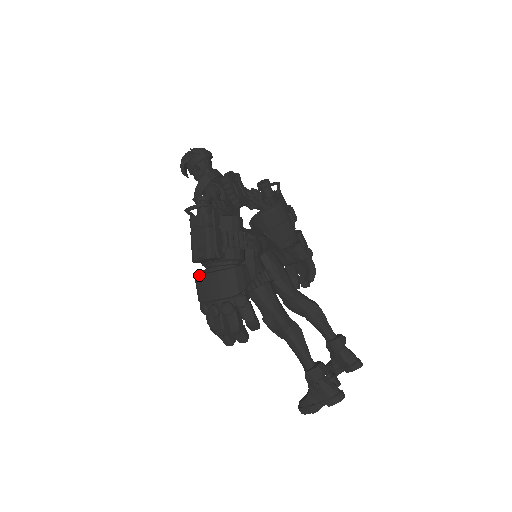
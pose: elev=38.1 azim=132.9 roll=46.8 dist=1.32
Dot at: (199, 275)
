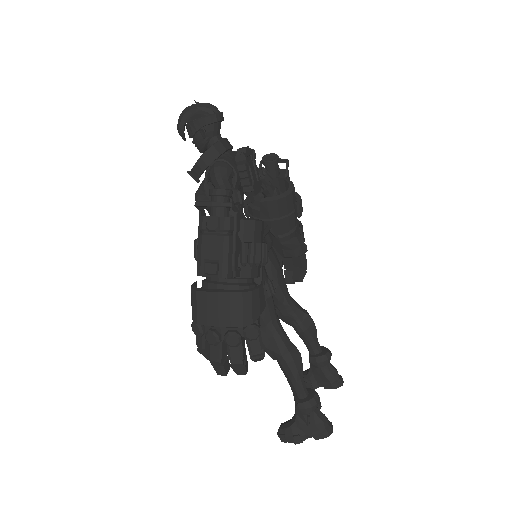
Dot at: (201, 290)
